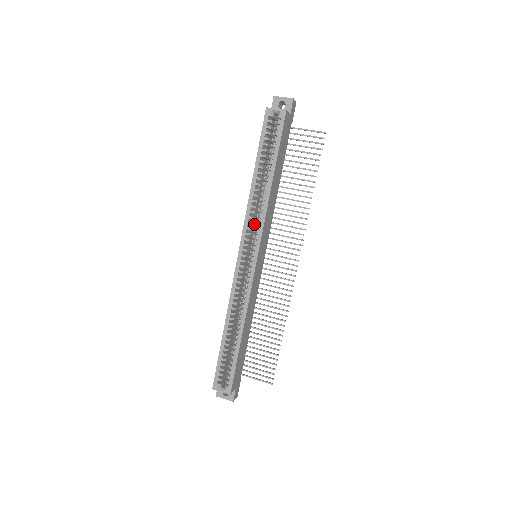
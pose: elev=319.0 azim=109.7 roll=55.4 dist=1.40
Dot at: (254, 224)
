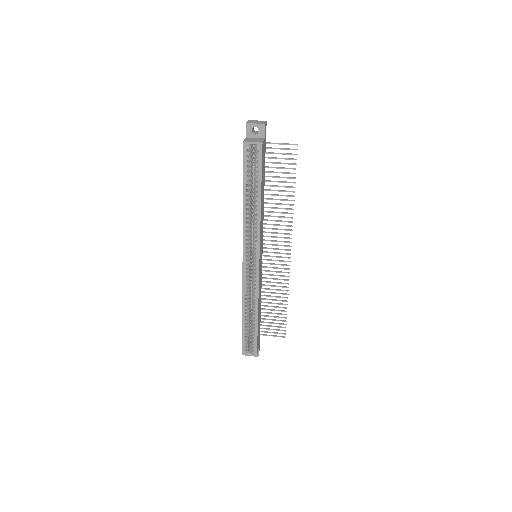
Dot at: (250, 235)
